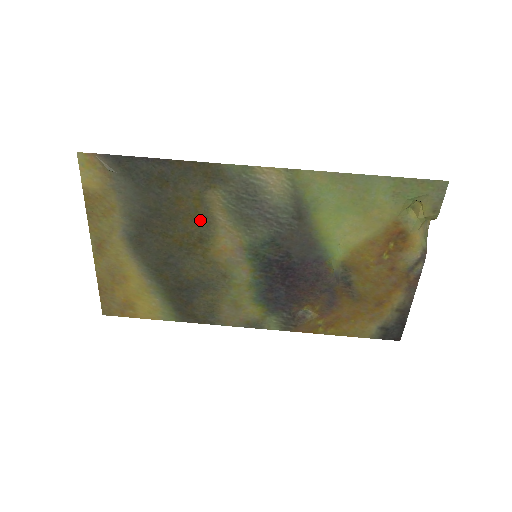
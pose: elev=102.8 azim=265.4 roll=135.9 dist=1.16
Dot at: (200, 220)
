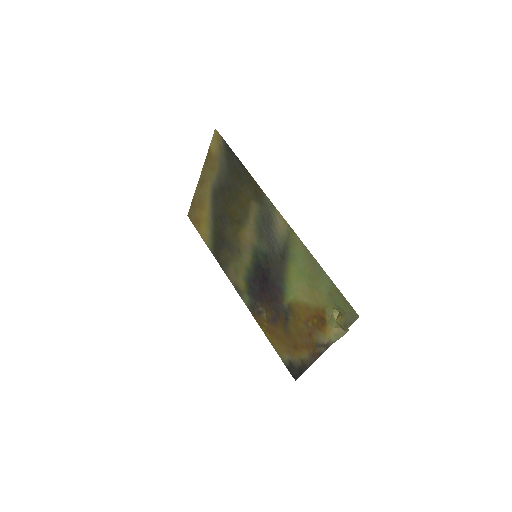
Dot at: (243, 212)
